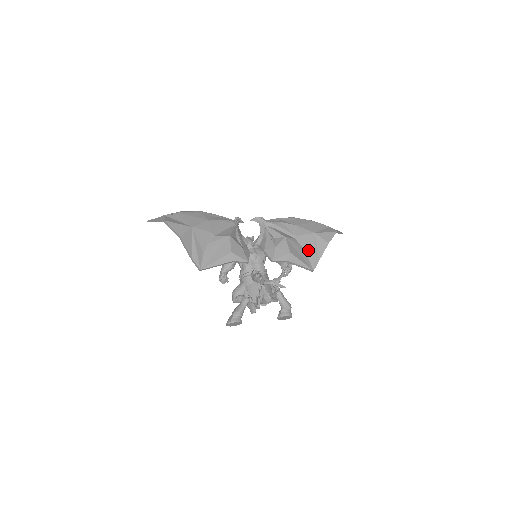
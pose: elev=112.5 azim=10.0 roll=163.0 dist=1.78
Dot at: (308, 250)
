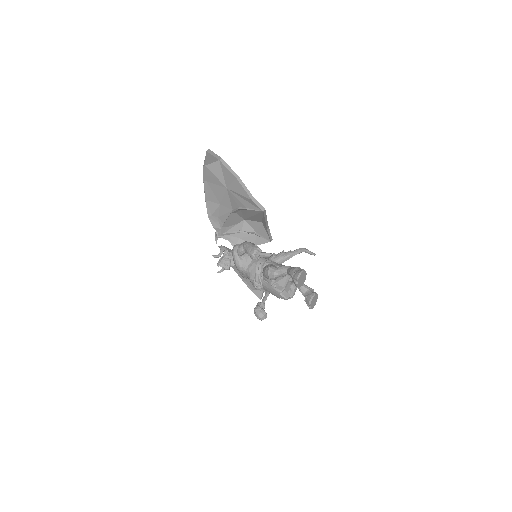
Dot at: occluded
